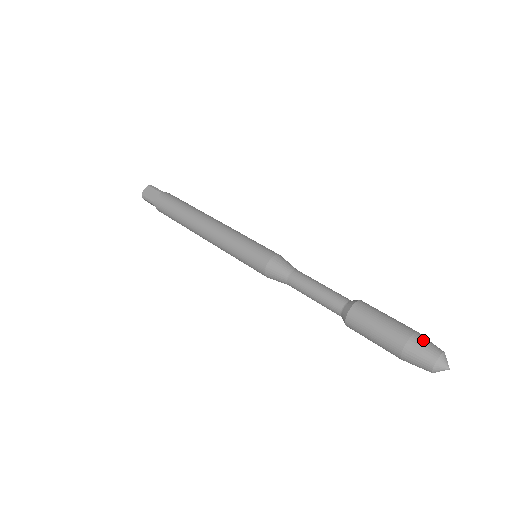
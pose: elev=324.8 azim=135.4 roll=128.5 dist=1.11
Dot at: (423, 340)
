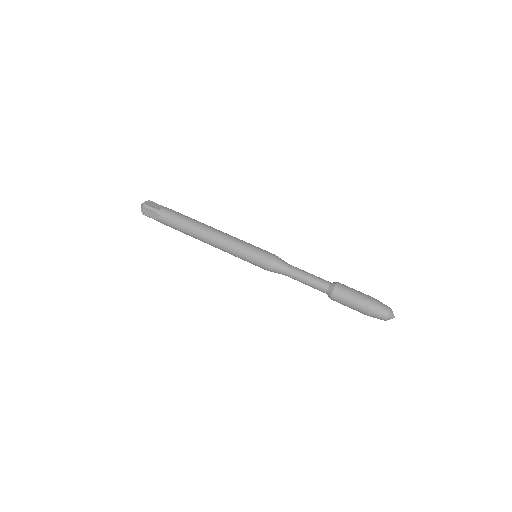
Dot at: (377, 309)
